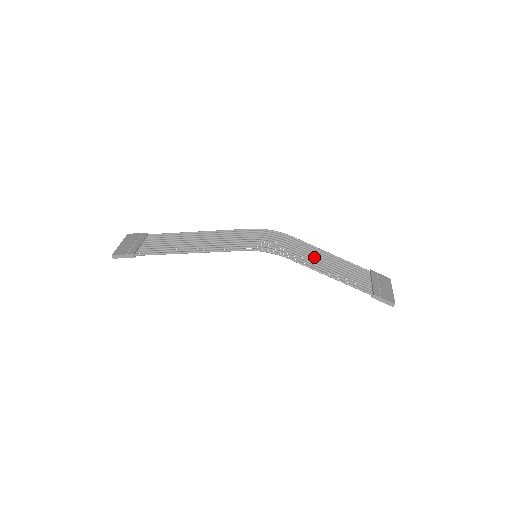
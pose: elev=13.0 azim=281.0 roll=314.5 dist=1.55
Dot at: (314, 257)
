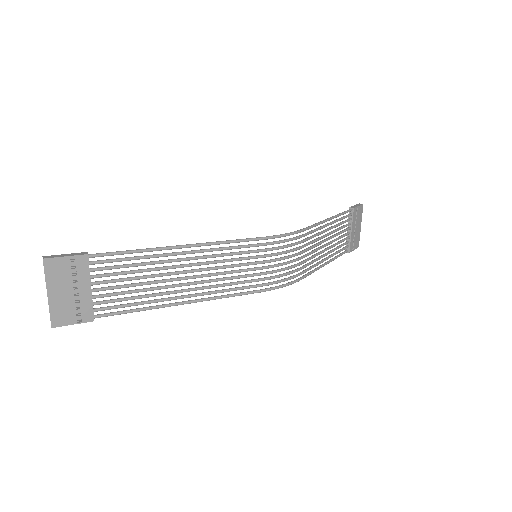
Dot at: occluded
